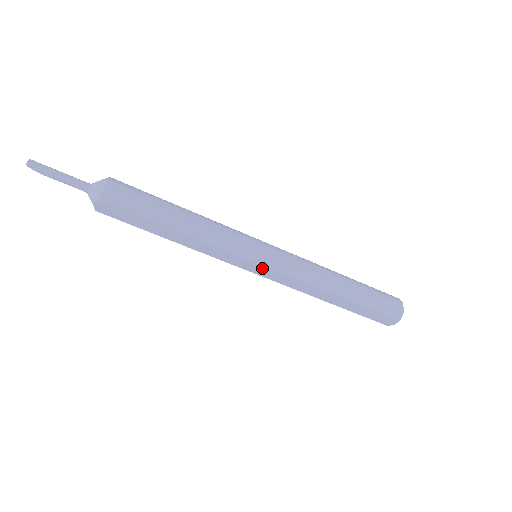
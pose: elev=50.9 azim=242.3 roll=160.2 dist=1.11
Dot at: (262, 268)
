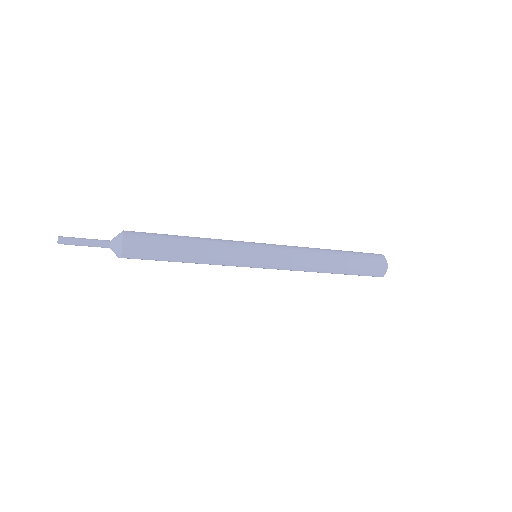
Dot at: occluded
